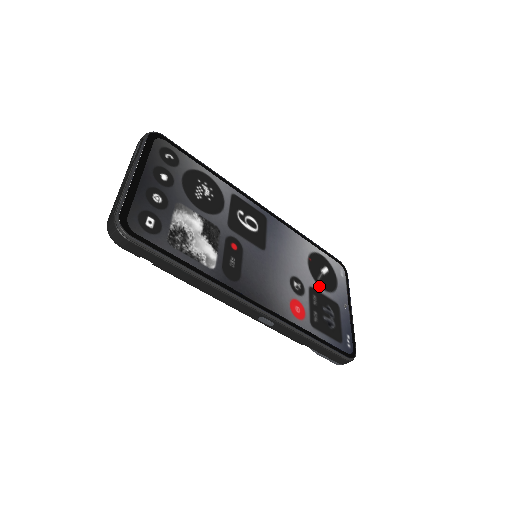
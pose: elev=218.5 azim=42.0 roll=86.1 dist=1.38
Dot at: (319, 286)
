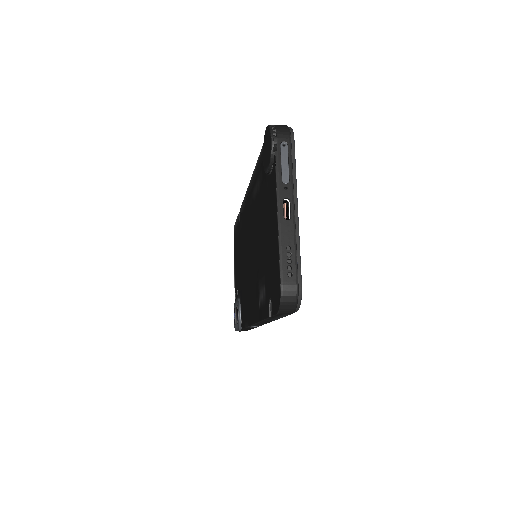
Dot at: occluded
